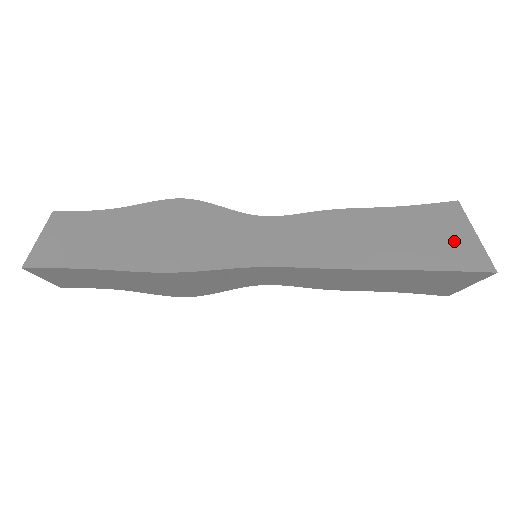
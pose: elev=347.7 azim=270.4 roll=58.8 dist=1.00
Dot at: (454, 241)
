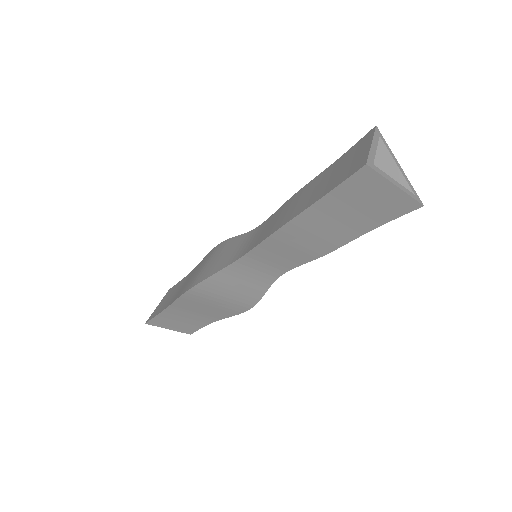
Dot at: (353, 161)
